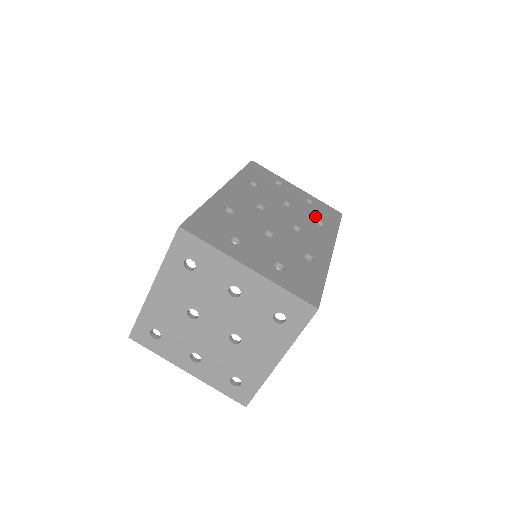
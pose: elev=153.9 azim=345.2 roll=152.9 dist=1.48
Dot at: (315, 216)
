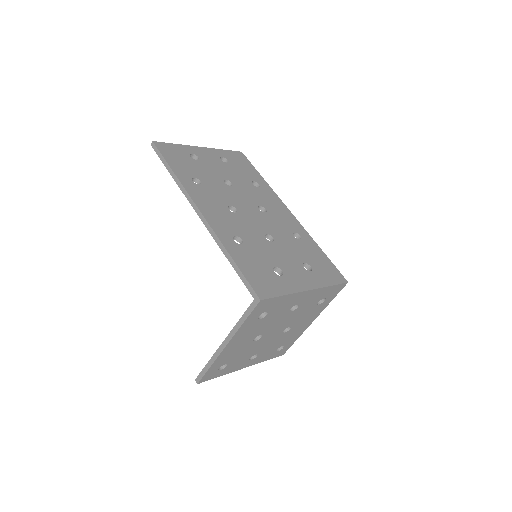
Dot at: (245, 177)
